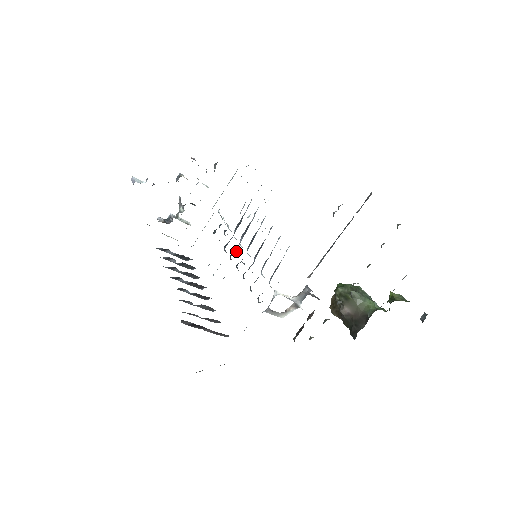
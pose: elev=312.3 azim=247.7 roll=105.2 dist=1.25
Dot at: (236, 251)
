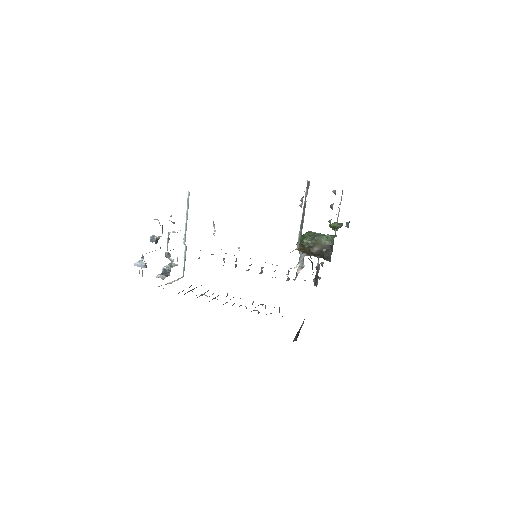
Dot at: occluded
